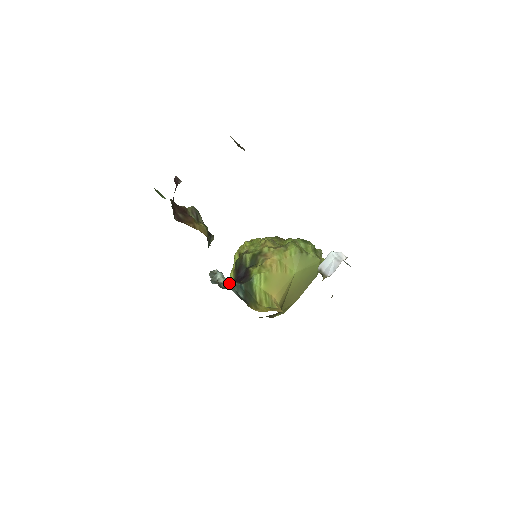
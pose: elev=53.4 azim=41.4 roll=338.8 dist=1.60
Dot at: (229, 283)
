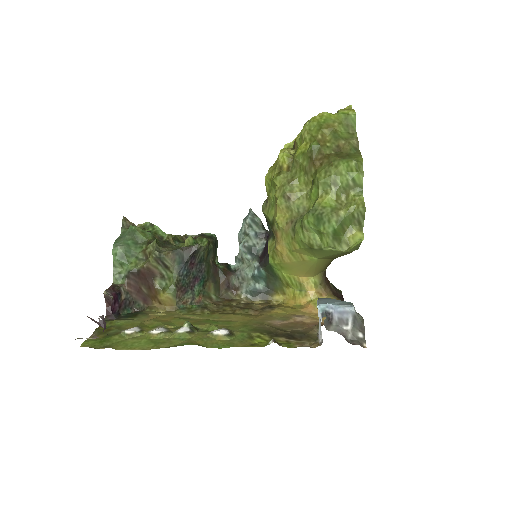
Dot at: (250, 265)
